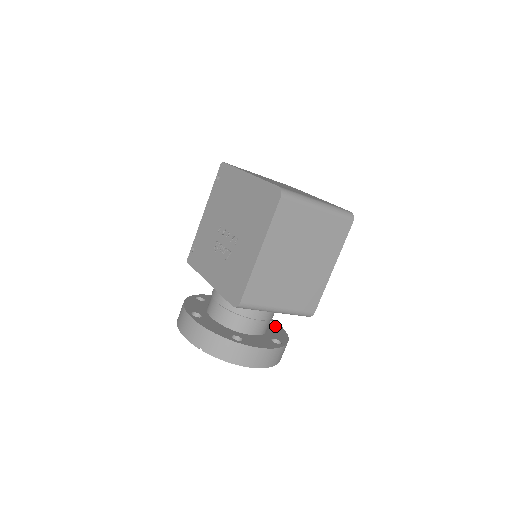
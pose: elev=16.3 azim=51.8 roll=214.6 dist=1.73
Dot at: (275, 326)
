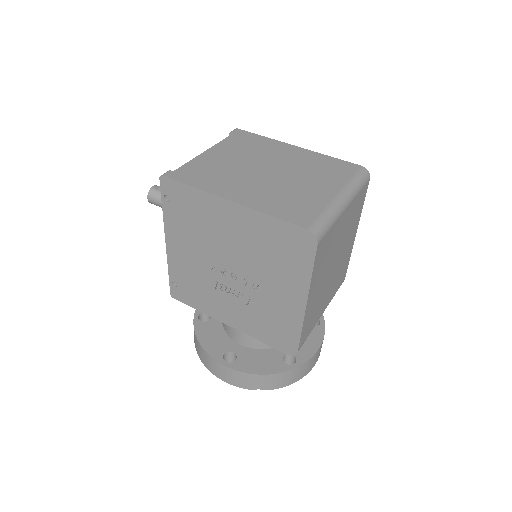
Dot at: occluded
